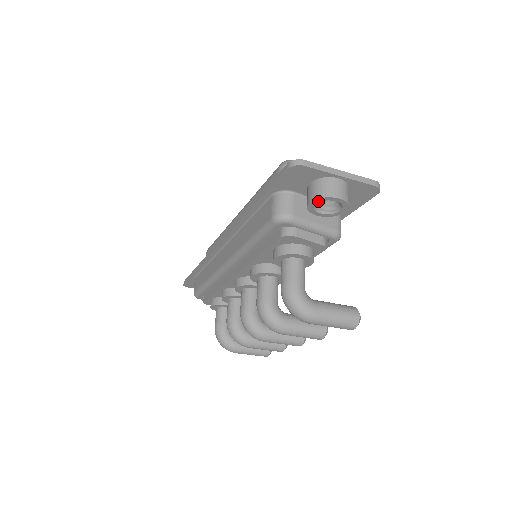
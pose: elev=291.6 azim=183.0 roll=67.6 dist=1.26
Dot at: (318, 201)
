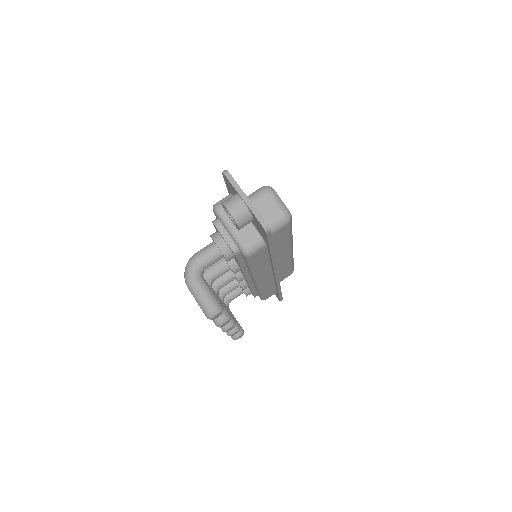
Dot at: (224, 206)
